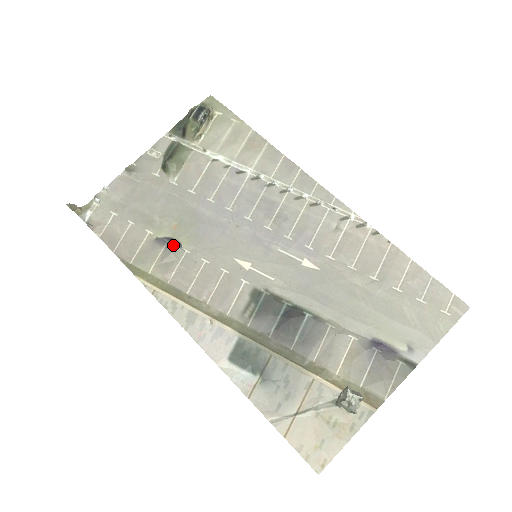
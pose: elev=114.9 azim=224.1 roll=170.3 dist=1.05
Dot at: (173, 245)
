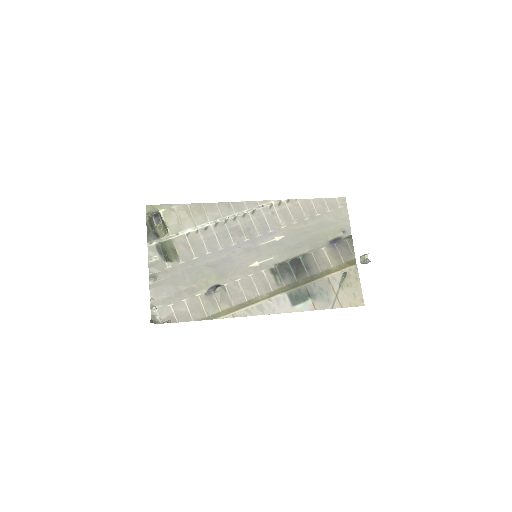
Dot at: (218, 288)
